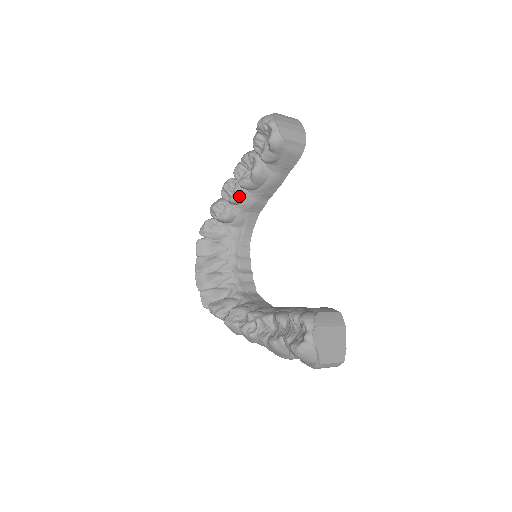
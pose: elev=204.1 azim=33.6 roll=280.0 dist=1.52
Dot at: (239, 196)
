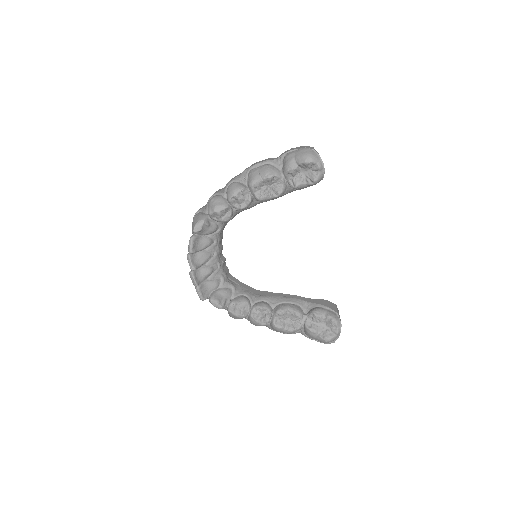
Dot at: occluded
